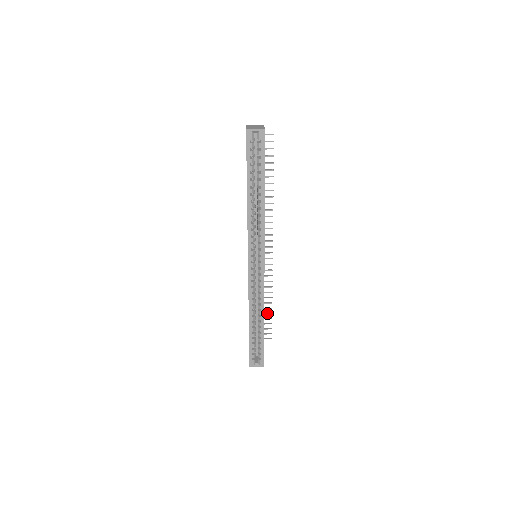
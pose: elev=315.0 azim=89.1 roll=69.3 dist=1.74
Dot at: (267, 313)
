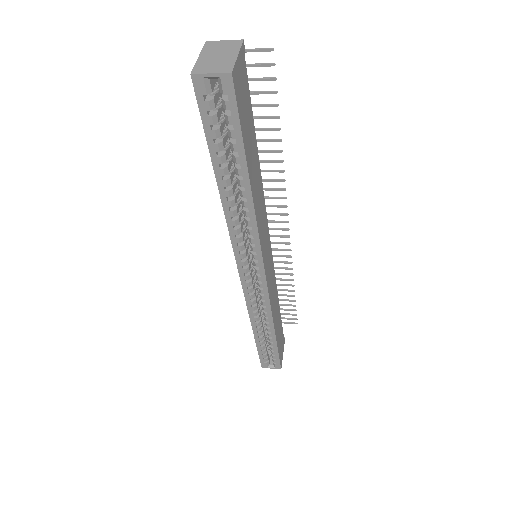
Dot at: (288, 300)
